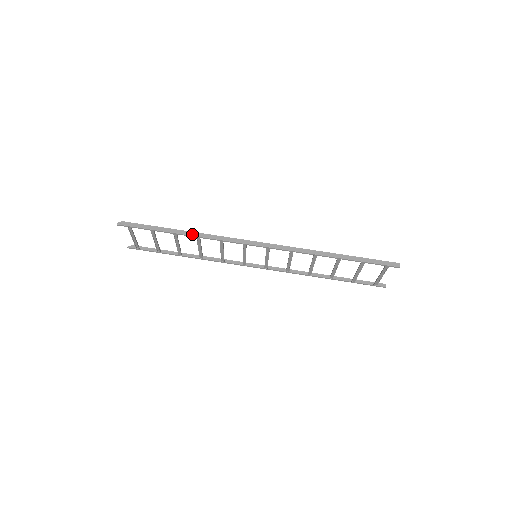
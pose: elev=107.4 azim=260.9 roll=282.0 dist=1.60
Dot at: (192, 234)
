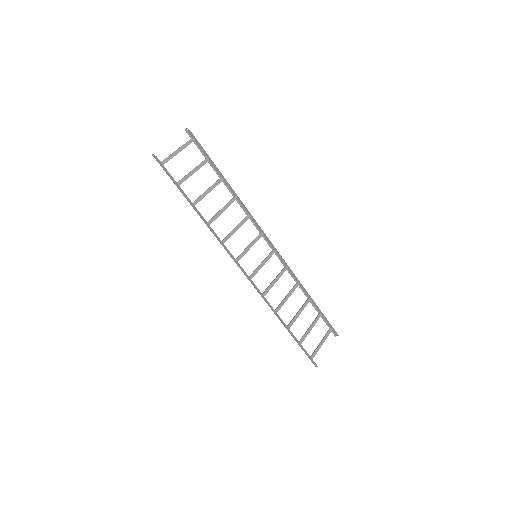
Dot at: (203, 220)
